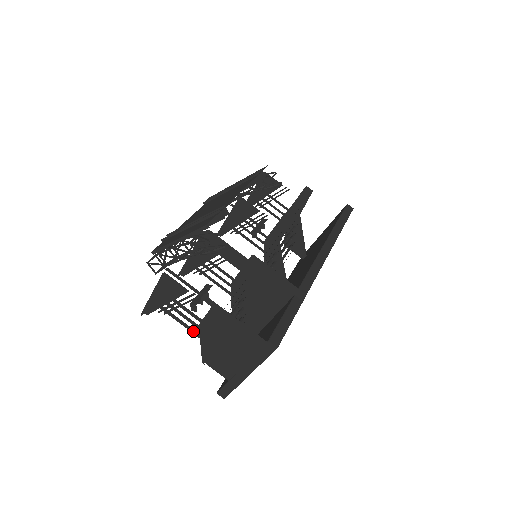
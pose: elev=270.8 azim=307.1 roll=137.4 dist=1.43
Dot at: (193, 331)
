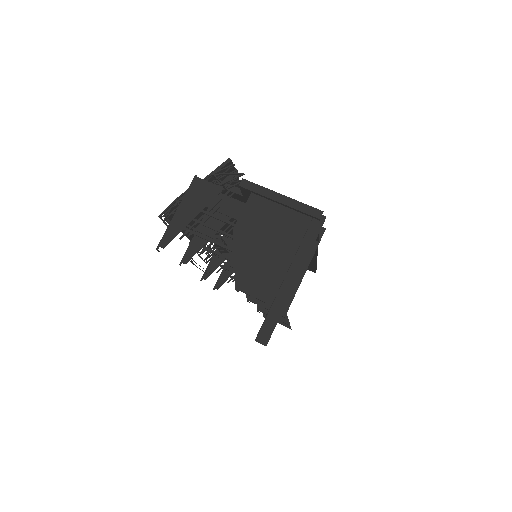
Dot at: (224, 245)
